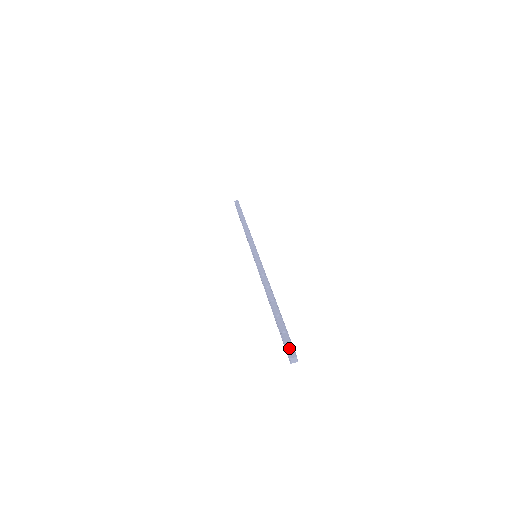
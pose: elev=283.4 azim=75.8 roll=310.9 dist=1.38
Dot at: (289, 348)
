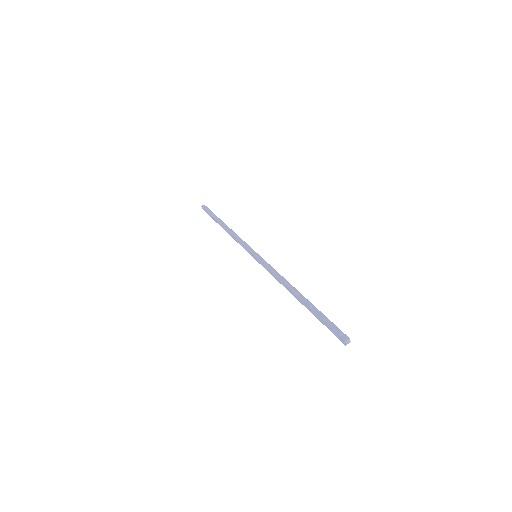
Dot at: (338, 333)
